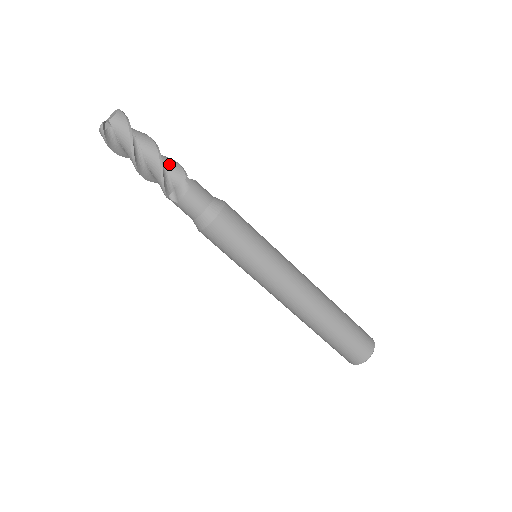
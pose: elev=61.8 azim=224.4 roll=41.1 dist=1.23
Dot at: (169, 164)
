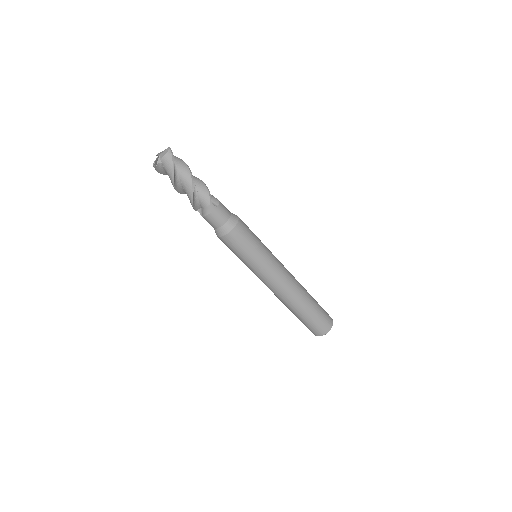
Dot at: (200, 192)
